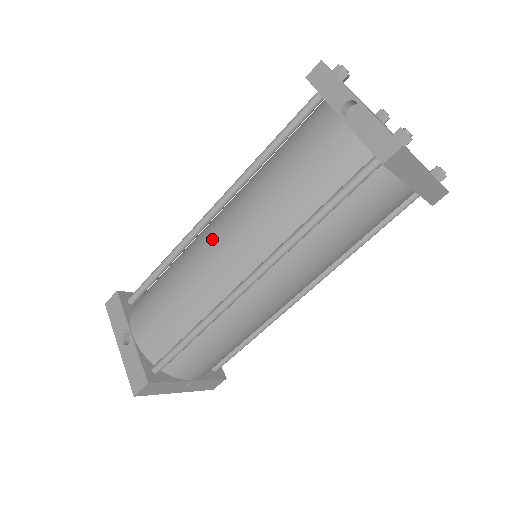
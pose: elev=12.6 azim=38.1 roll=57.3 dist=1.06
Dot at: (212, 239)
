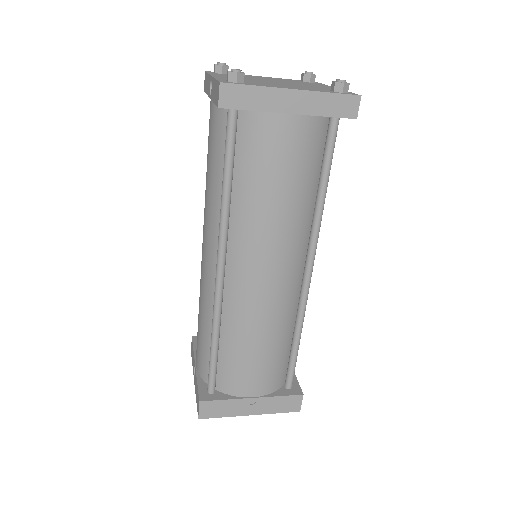
Dot at: occluded
